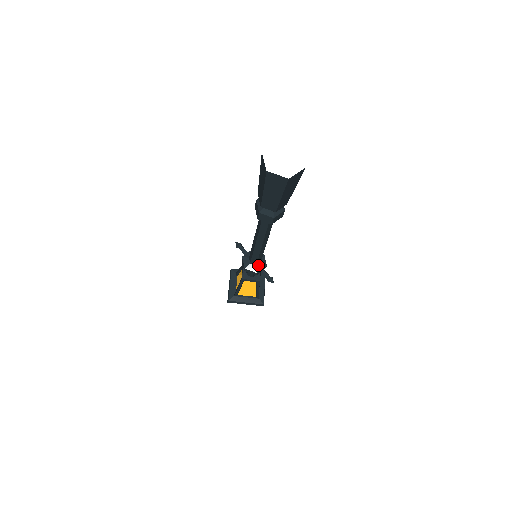
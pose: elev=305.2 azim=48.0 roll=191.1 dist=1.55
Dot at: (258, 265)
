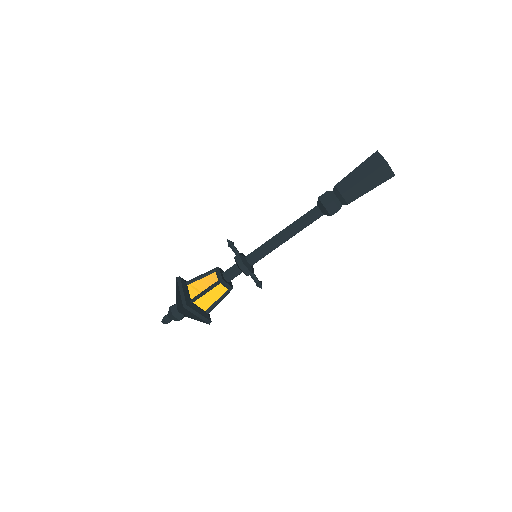
Dot at: (252, 267)
